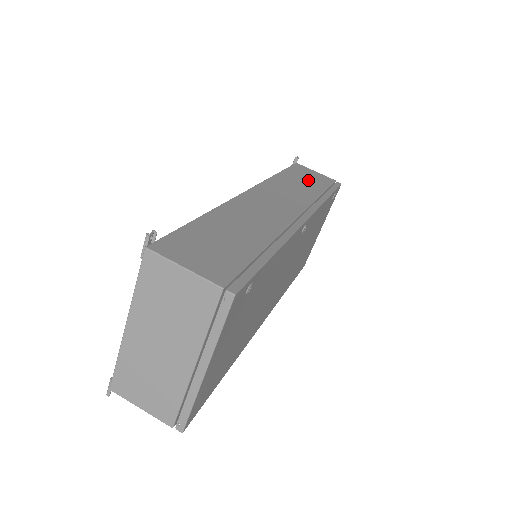
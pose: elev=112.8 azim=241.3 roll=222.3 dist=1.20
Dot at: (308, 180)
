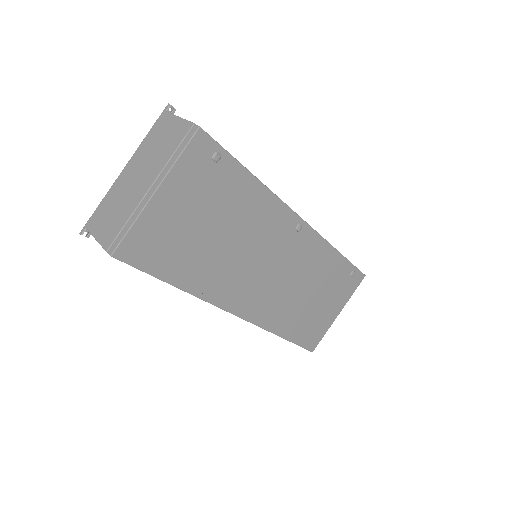
Dot at: occluded
